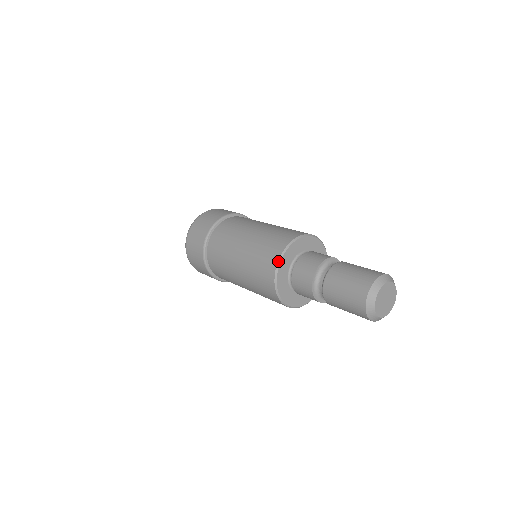
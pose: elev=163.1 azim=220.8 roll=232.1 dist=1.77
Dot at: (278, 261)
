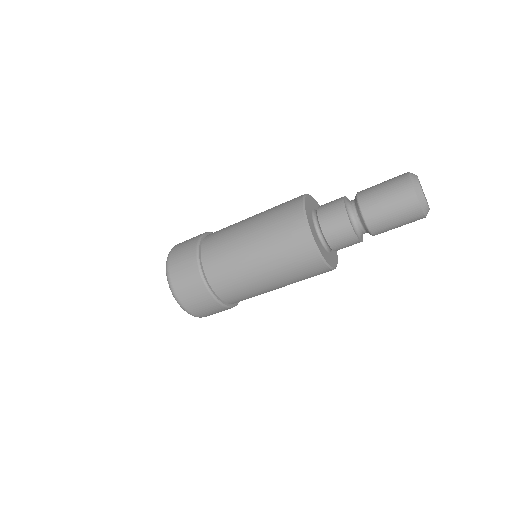
Dot at: (306, 222)
